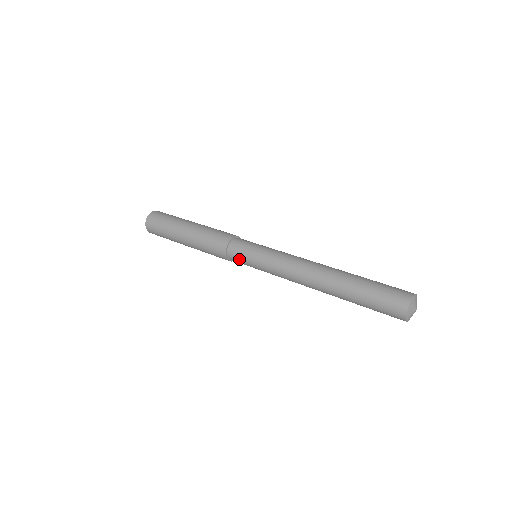
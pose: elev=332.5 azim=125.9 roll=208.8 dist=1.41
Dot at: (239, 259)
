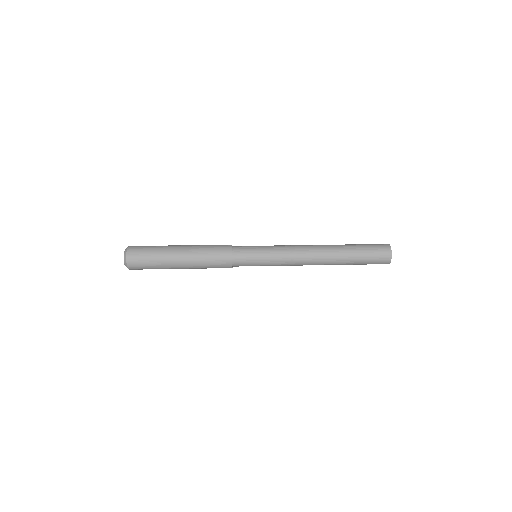
Dot at: (246, 258)
